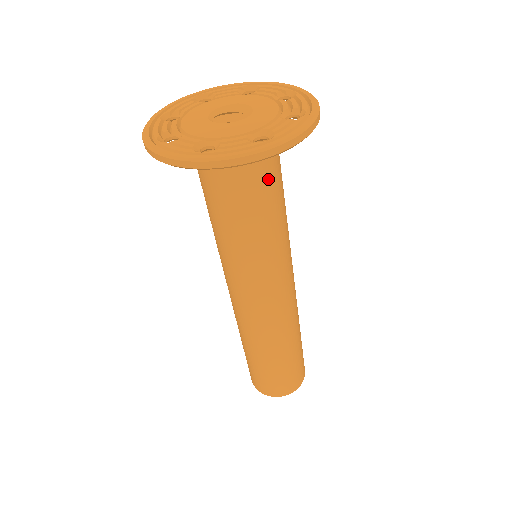
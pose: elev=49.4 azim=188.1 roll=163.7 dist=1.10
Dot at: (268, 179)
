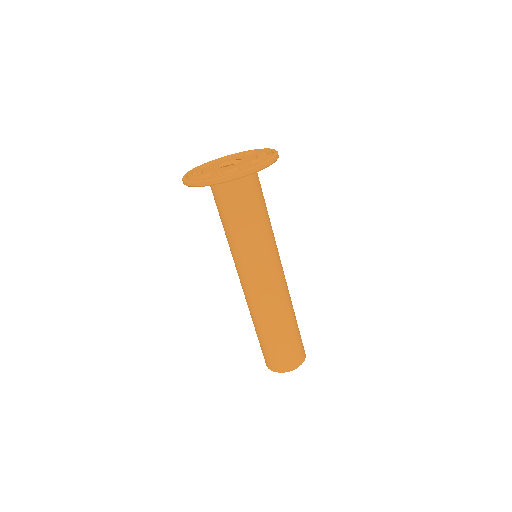
Dot at: (260, 192)
